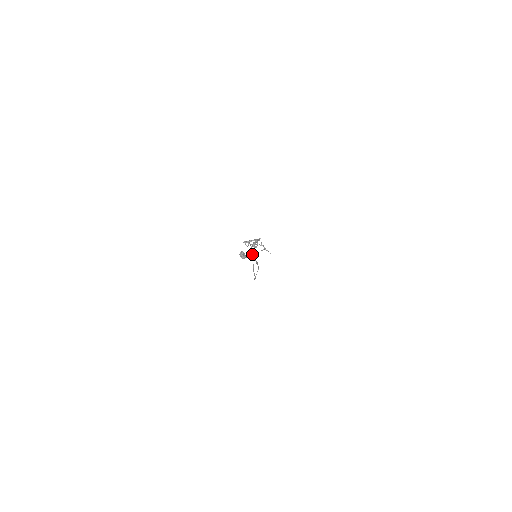
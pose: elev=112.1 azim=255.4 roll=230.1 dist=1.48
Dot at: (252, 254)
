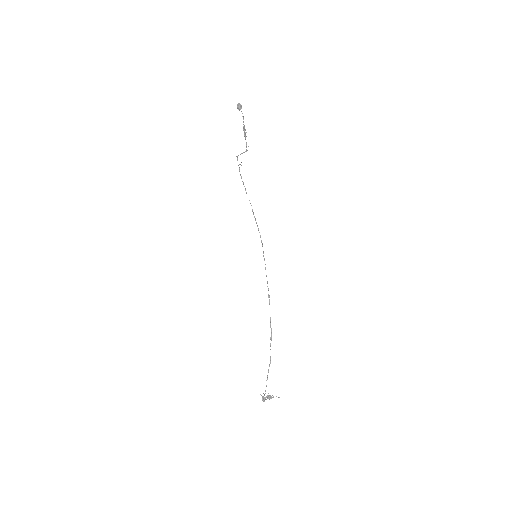
Dot at: (249, 200)
